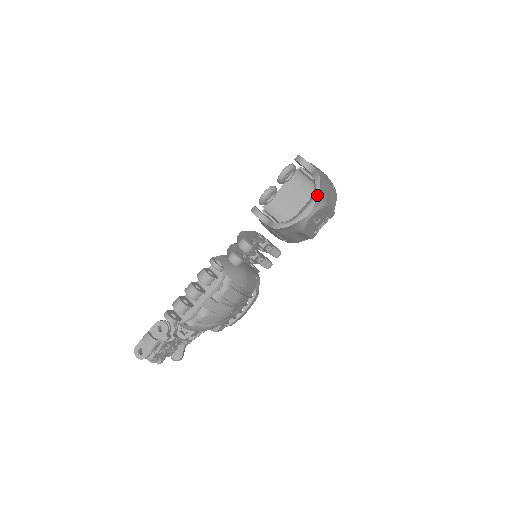
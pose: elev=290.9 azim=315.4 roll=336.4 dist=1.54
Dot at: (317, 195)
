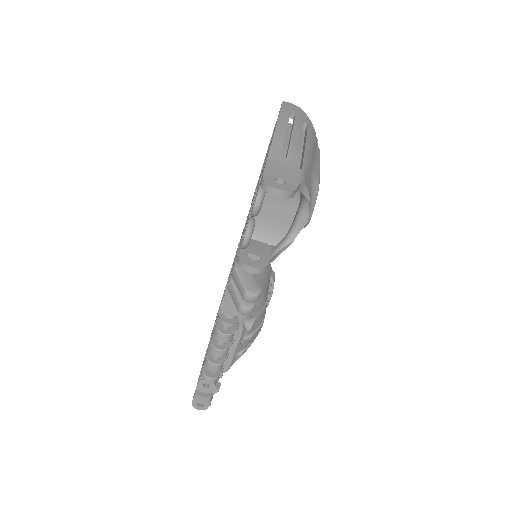
Dot at: (308, 200)
